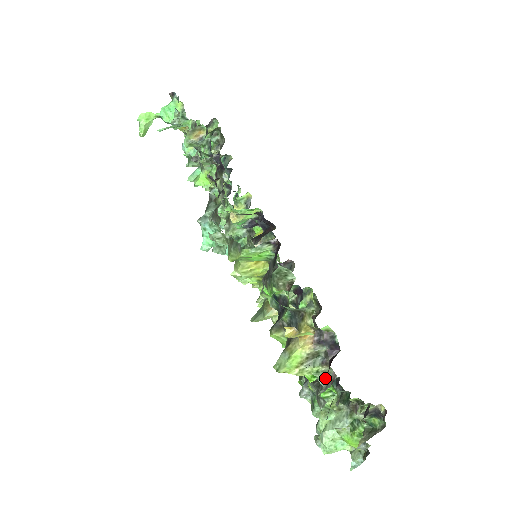
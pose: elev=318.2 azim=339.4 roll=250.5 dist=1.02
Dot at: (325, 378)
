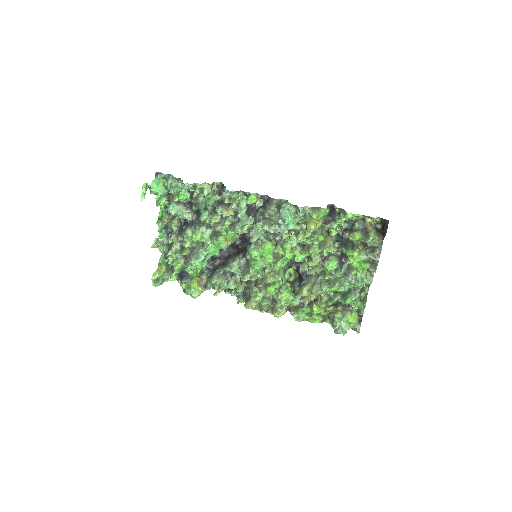
Dot at: (378, 243)
